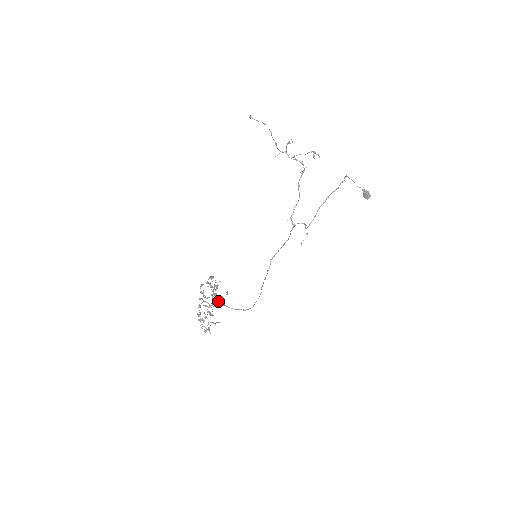
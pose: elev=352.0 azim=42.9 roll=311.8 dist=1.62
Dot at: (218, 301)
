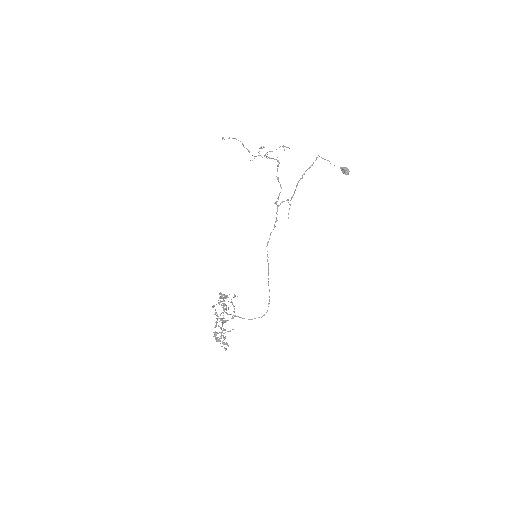
Dot at: (232, 316)
